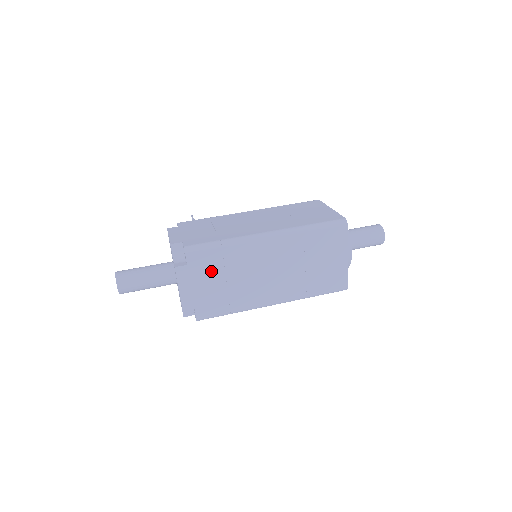
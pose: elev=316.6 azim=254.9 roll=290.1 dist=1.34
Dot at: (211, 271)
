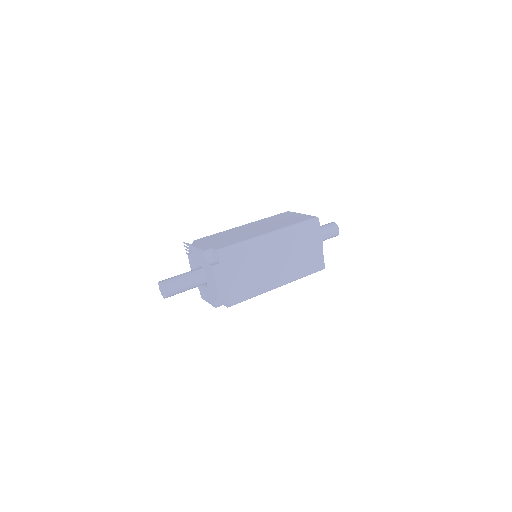
Dot at: (236, 266)
